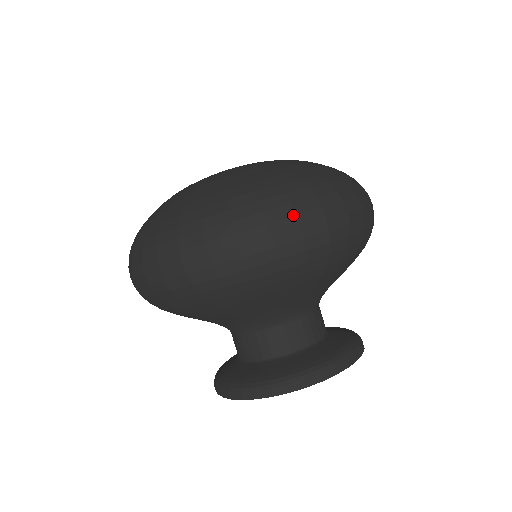
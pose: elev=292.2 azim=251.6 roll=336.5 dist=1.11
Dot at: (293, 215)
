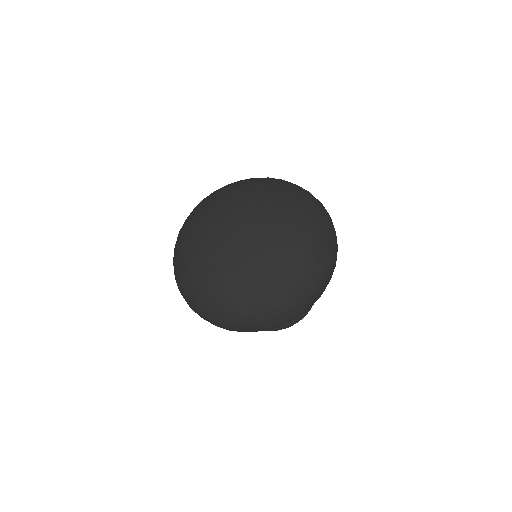
Dot at: (307, 302)
